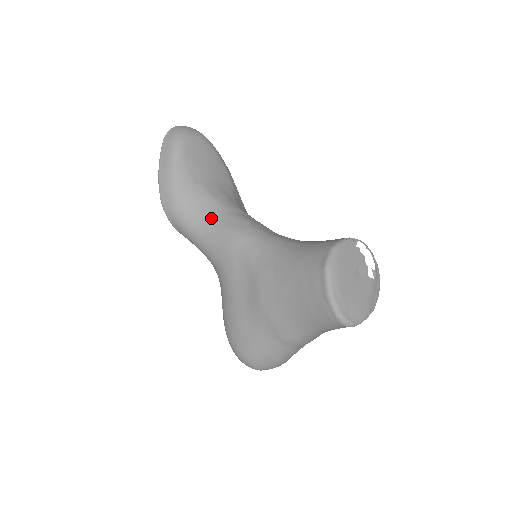
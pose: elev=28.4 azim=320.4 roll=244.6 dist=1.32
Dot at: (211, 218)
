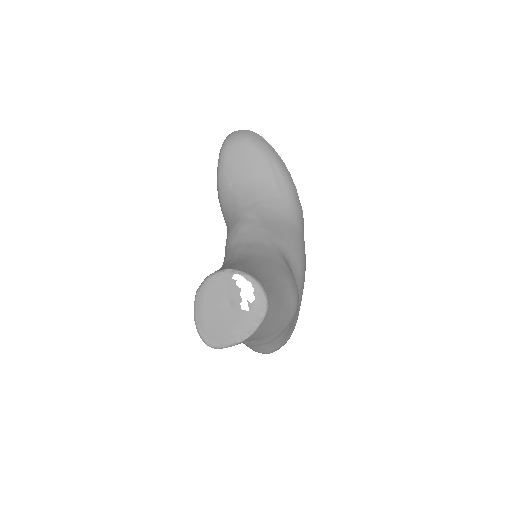
Dot at: (230, 220)
